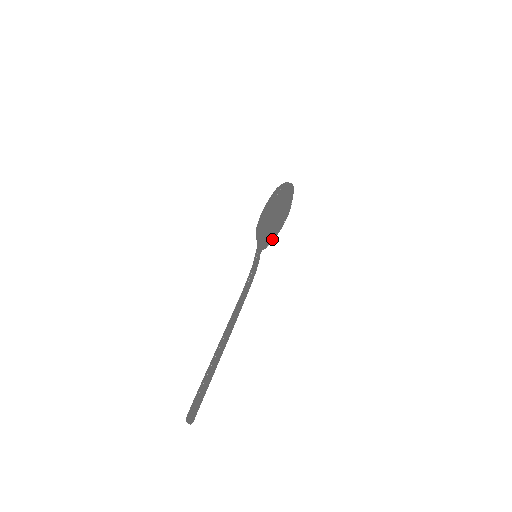
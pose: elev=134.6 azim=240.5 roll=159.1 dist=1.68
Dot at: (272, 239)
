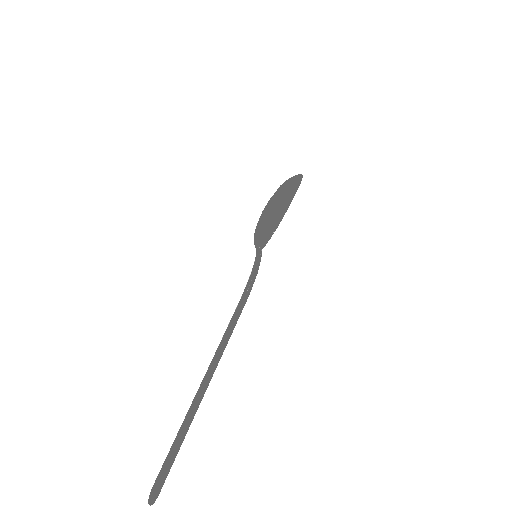
Dot at: (264, 244)
